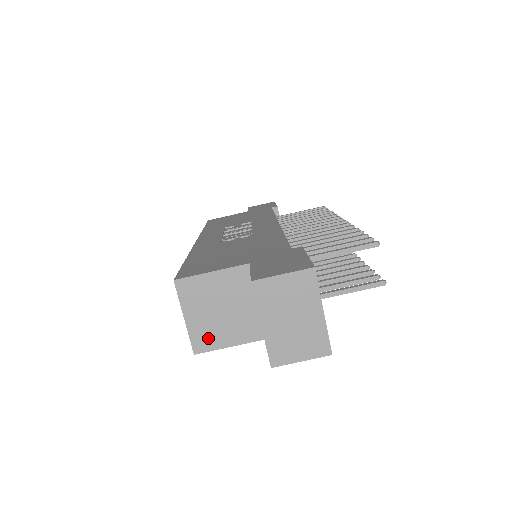
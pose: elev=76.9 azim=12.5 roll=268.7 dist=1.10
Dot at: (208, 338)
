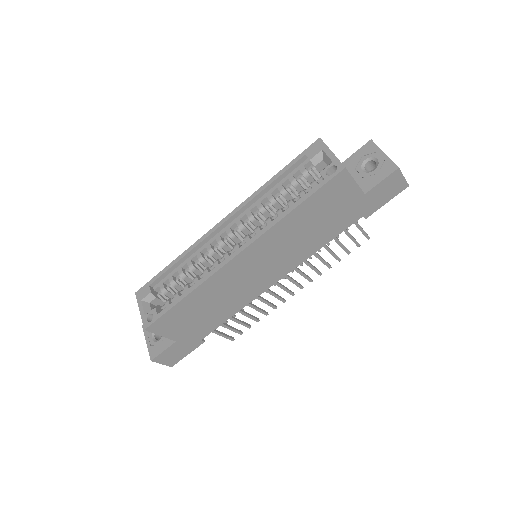
Dot at: occluded
